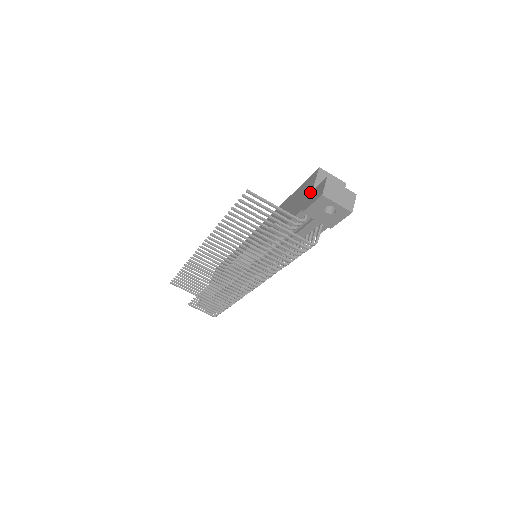
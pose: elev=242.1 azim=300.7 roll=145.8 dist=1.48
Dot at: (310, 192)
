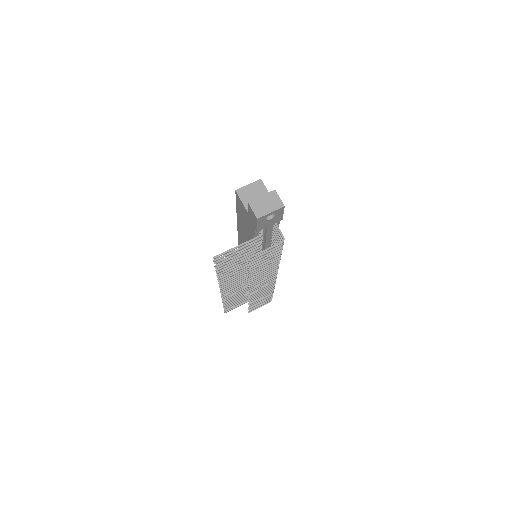
Dot at: (247, 214)
